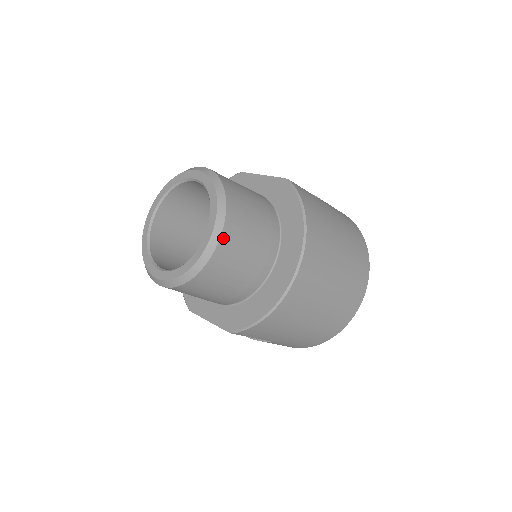
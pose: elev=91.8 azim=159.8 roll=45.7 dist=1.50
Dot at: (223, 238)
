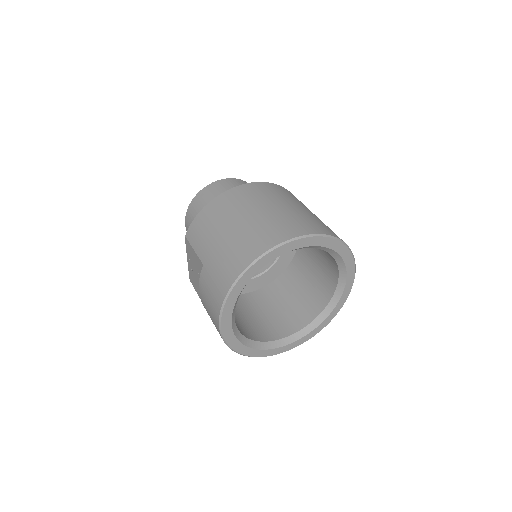
Dot at: (224, 180)
